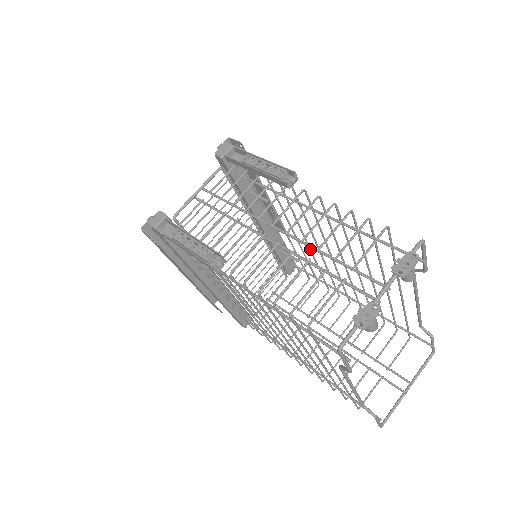
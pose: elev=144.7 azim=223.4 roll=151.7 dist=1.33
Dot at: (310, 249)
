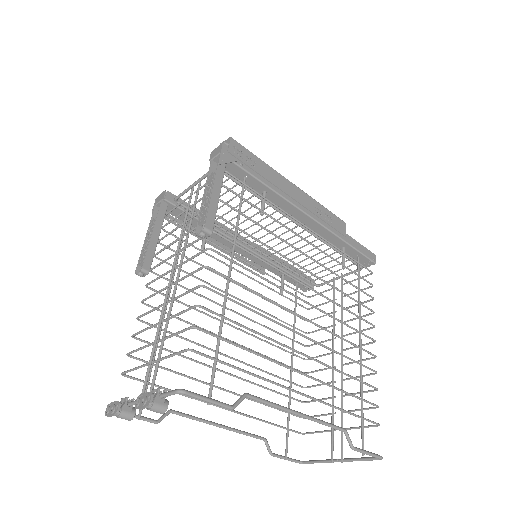
Dot at: (313, 275)
